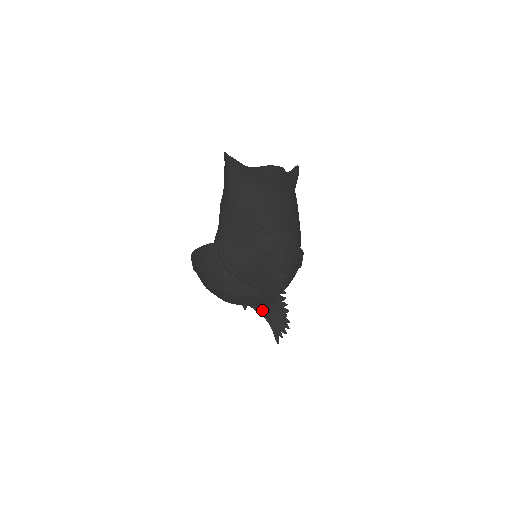
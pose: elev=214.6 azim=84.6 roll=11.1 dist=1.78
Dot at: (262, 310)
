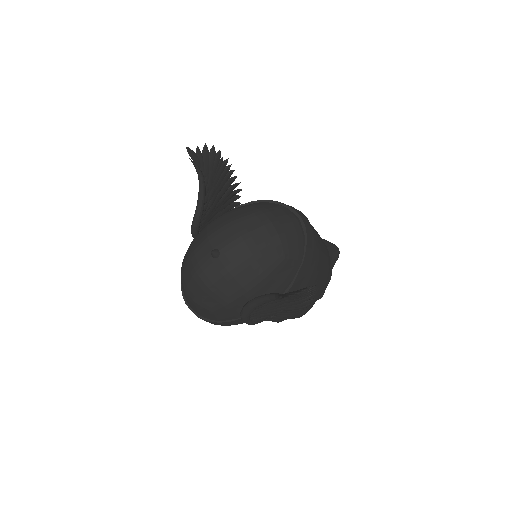
Dot at: occluded
